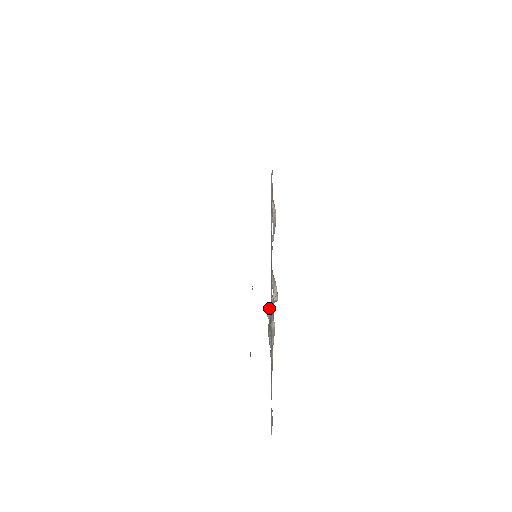
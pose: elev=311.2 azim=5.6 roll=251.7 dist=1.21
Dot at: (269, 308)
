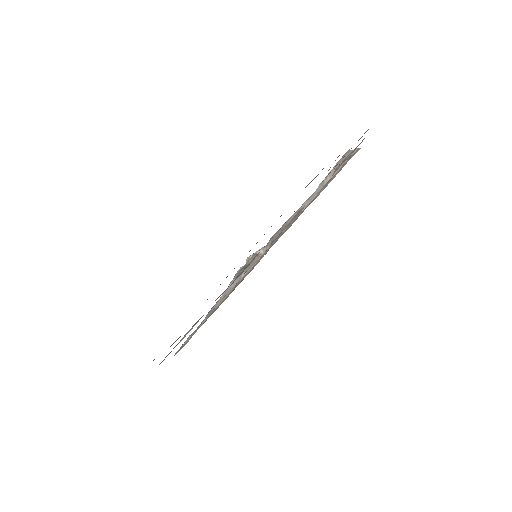
Dot at: (252, 256)
